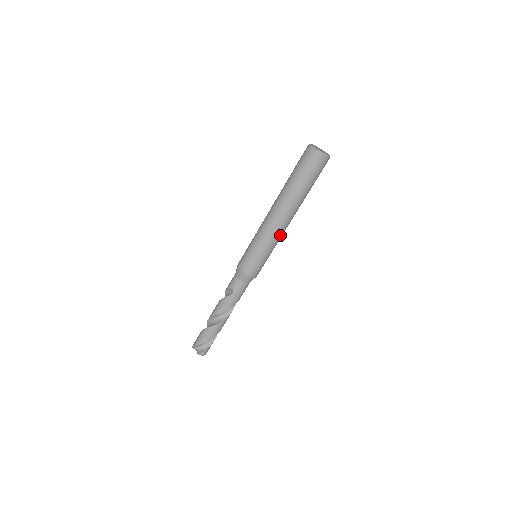
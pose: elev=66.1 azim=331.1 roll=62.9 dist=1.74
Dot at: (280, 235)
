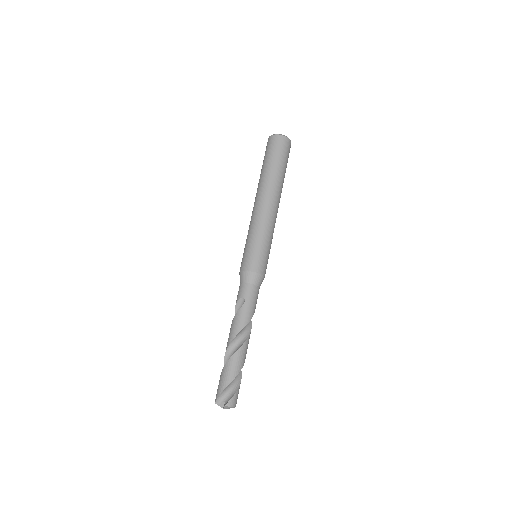
Dot at: (273, 221)
